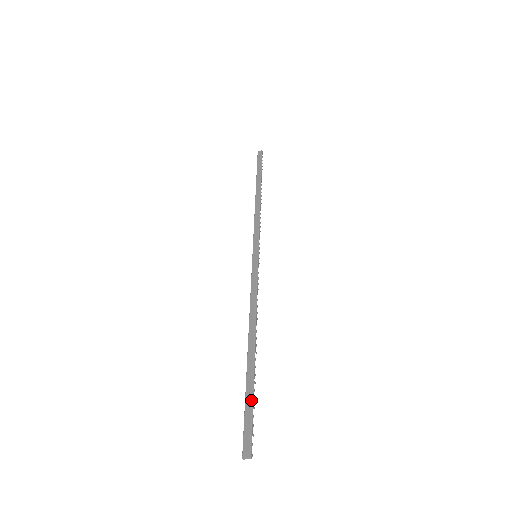
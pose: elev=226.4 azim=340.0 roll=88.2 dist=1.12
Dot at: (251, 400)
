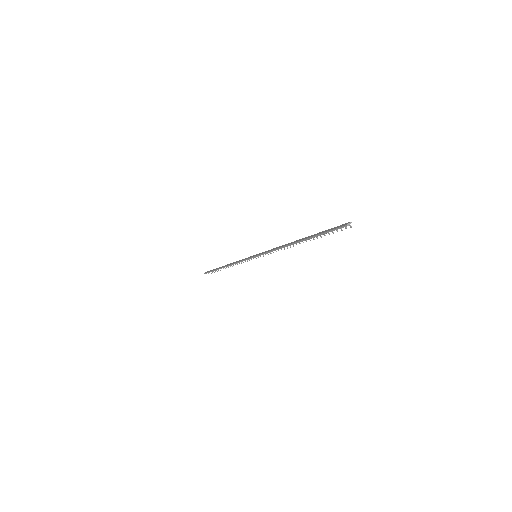
Dot at: (324, 231)
